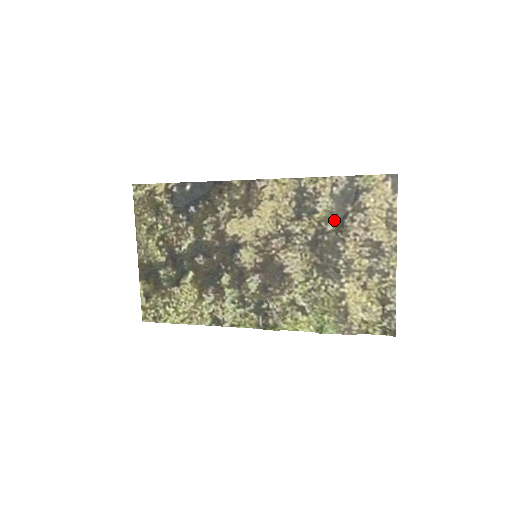
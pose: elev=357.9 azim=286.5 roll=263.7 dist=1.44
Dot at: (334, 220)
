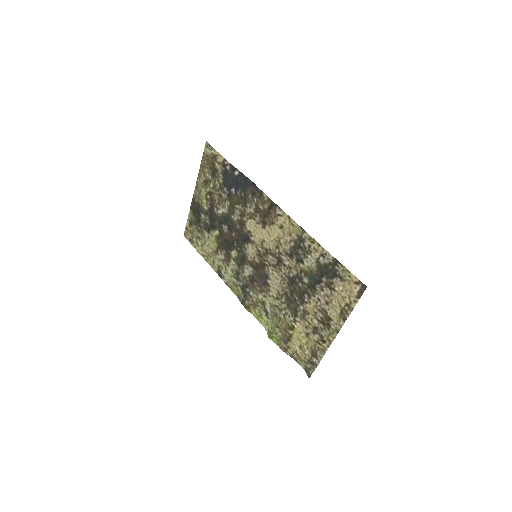
Dot at: (311, 278)
